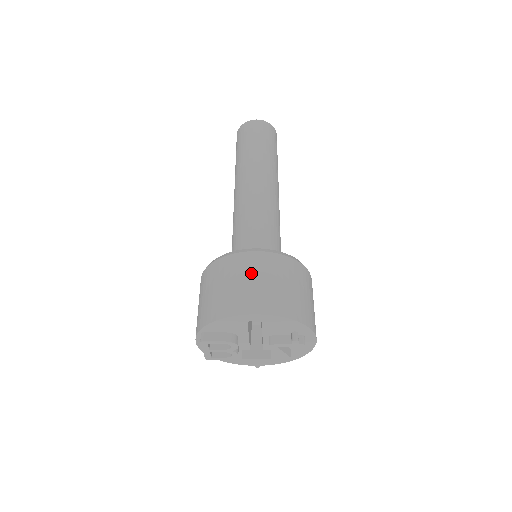
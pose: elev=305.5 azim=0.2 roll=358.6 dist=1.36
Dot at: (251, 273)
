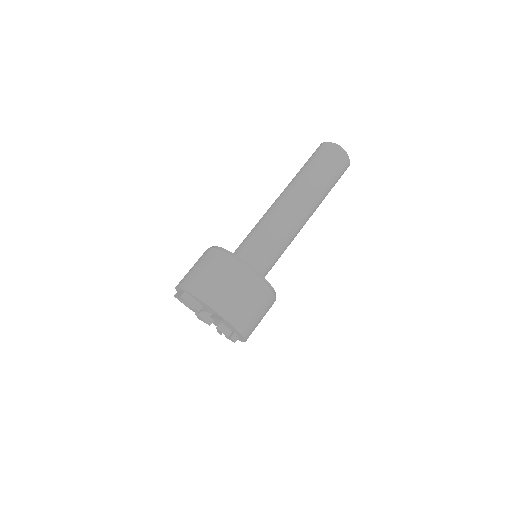
Dot at: (243, 289)
